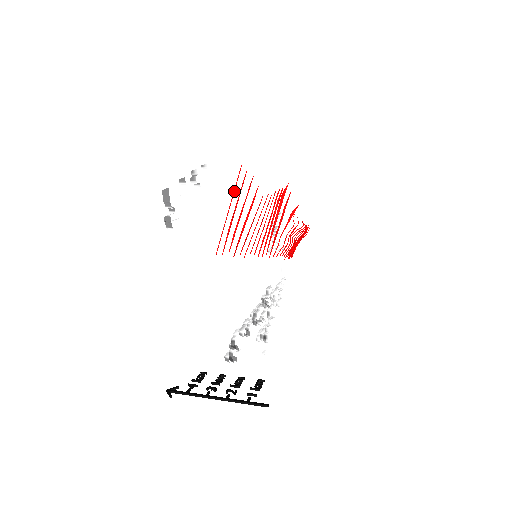
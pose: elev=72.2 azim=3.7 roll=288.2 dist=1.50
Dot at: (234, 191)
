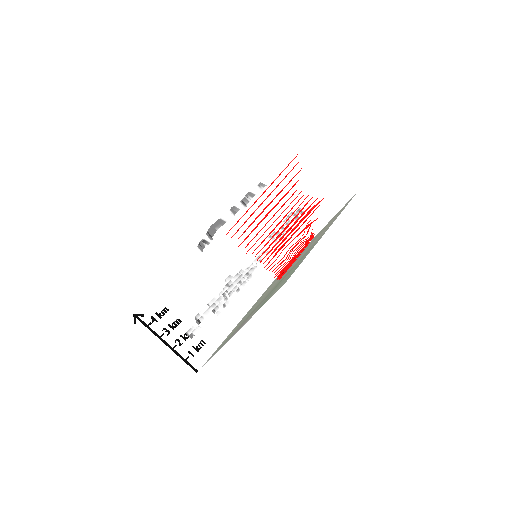
Dot at: occluded
